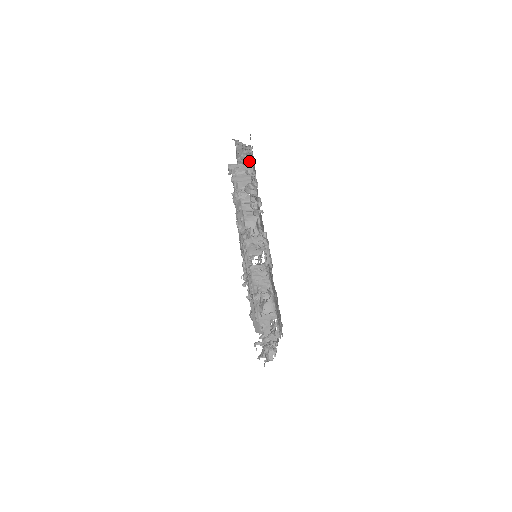
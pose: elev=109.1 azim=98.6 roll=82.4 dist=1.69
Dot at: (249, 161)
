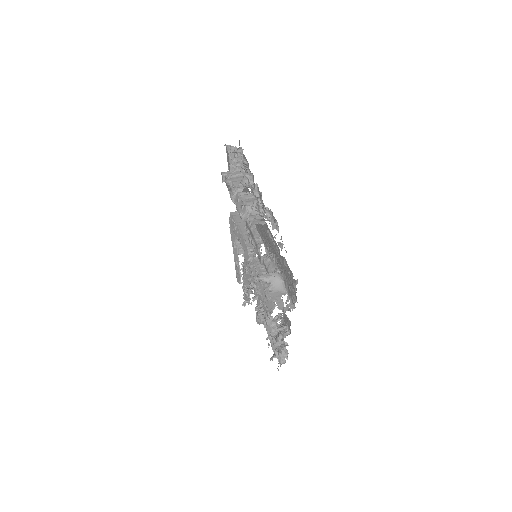
Dot at: occluded
